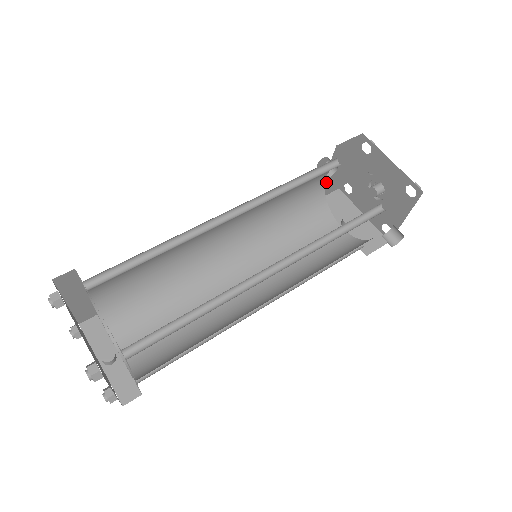
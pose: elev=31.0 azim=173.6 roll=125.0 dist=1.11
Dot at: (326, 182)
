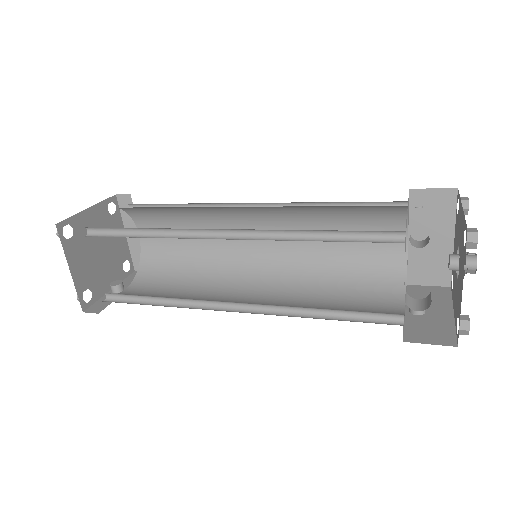
Dot at: (416, 256)
